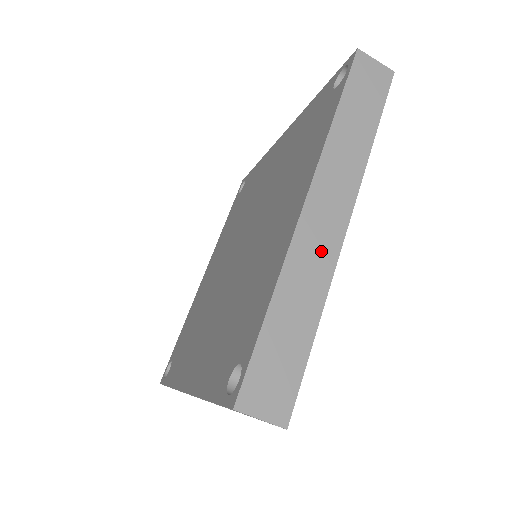
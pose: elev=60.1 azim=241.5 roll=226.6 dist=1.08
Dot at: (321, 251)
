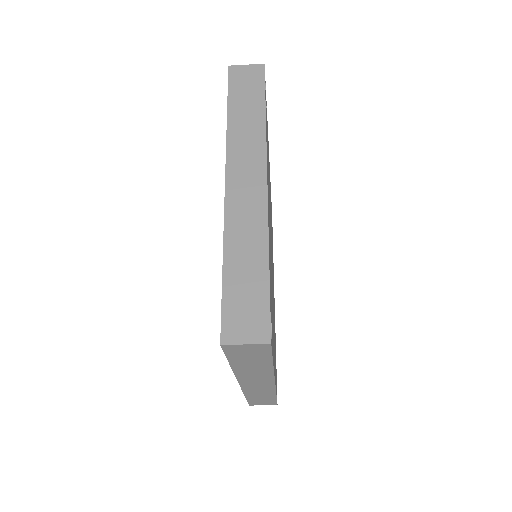
Dot at: (263, 389)
